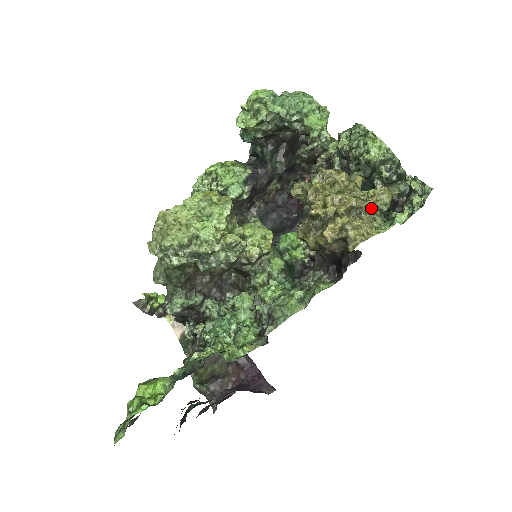
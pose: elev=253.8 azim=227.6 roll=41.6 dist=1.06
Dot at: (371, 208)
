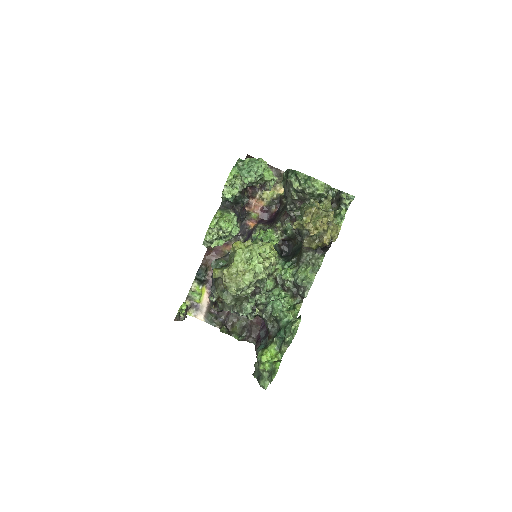
Dot at: occluded
